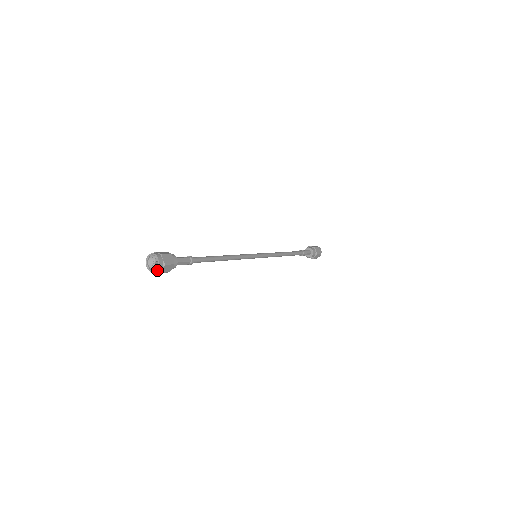
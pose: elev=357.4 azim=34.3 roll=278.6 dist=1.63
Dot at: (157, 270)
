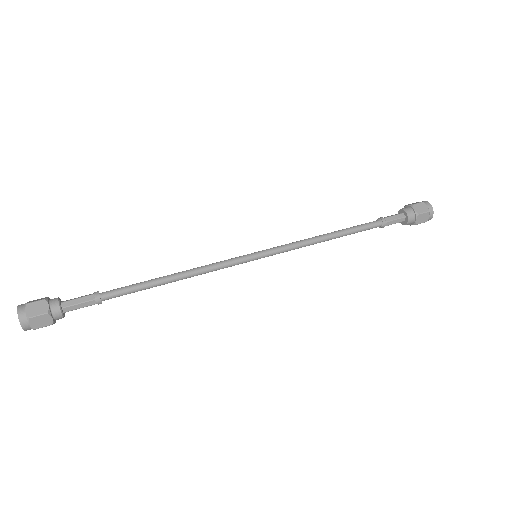
Dot at: (26, 329)
